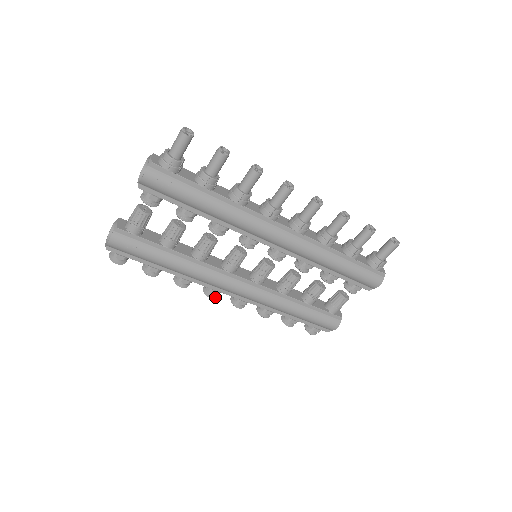
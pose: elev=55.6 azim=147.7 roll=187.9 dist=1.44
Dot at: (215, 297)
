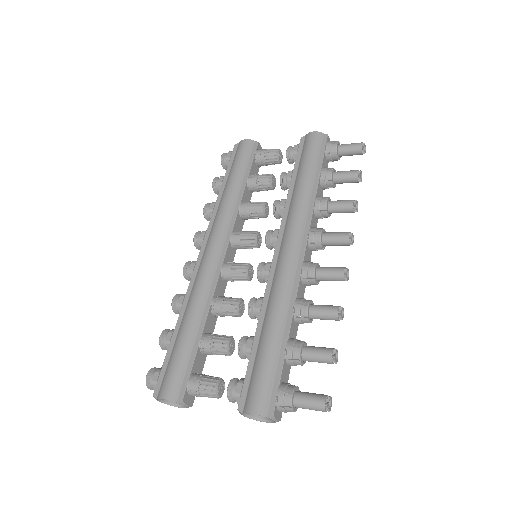
Dot at: occluded
